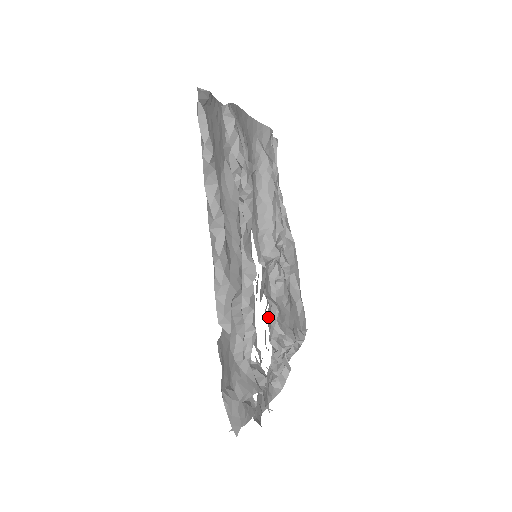
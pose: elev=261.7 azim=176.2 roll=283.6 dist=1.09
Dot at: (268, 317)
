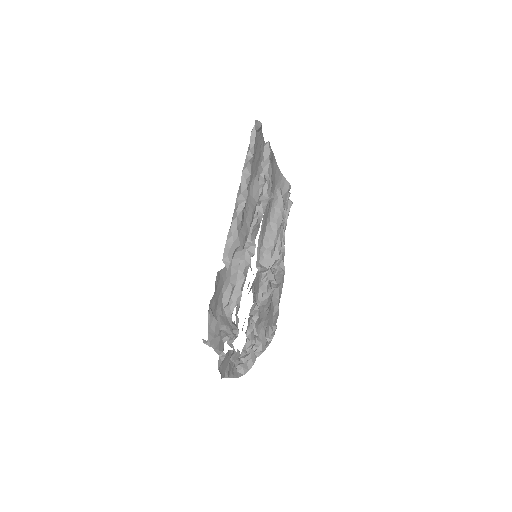
Dot at: (250, 314)
